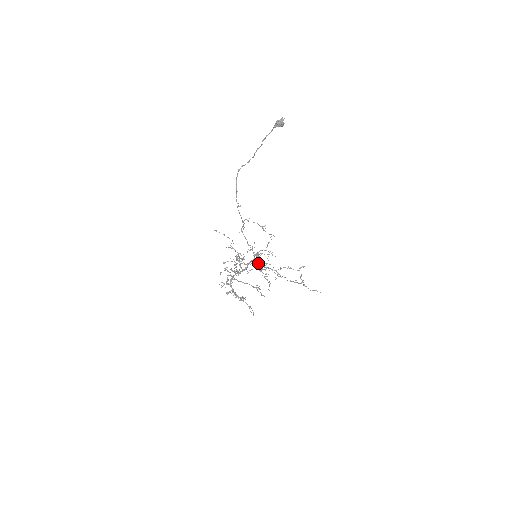
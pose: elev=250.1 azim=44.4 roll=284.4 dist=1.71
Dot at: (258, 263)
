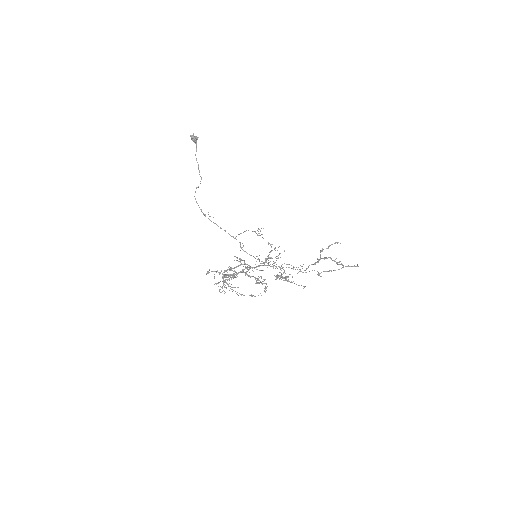
Dot at: occluded
